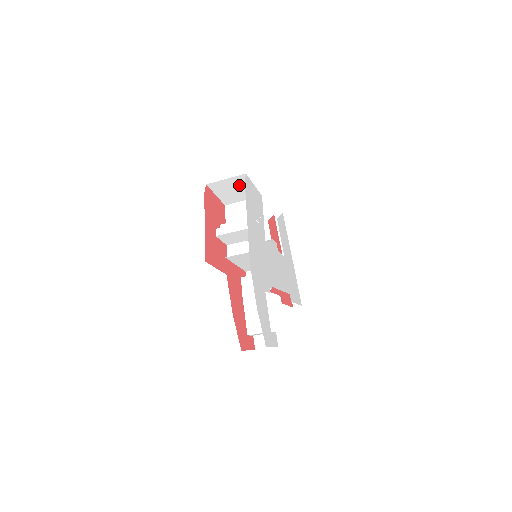
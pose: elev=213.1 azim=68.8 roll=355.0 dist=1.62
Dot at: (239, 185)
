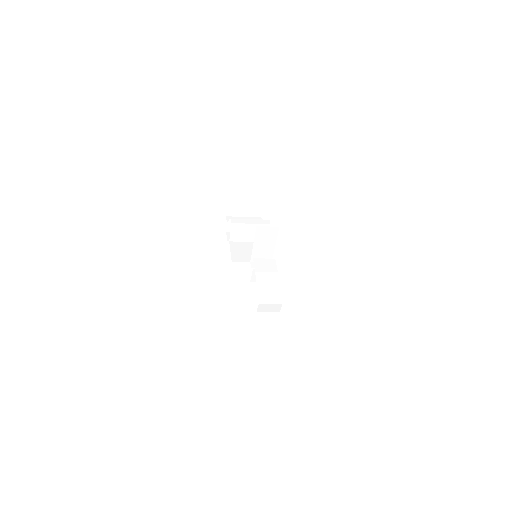
Dot at: (253, 196)
